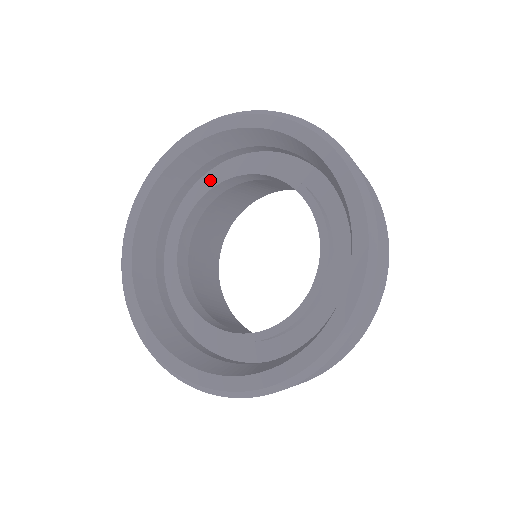
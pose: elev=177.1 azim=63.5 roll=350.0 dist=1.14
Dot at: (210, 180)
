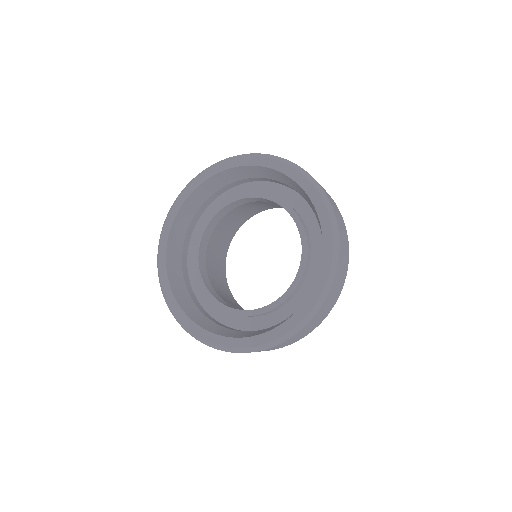
Dot at: (228, 197)
